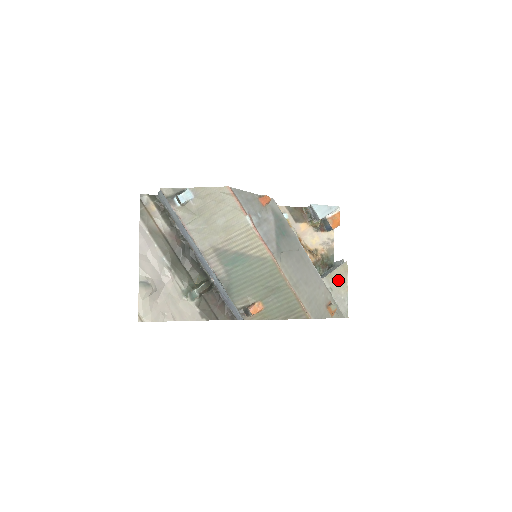
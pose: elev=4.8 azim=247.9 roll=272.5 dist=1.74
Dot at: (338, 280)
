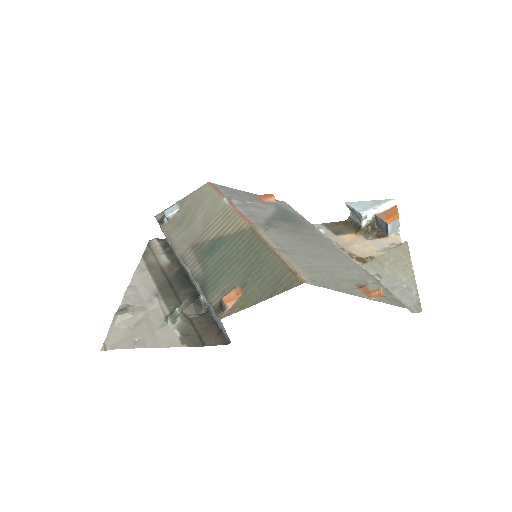
Dot at: (392, 265)
